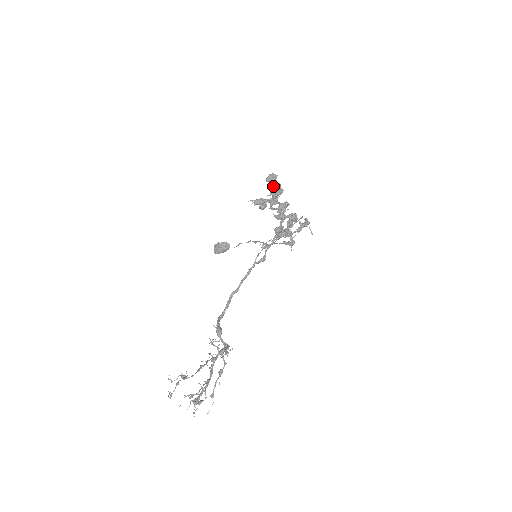
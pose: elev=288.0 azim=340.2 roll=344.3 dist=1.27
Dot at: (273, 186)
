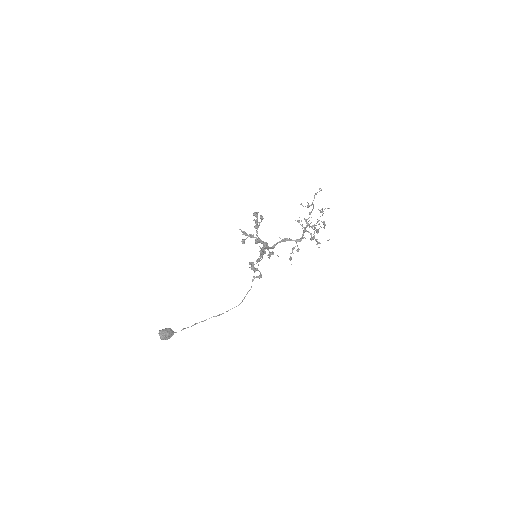
Dot at: (255, 221)
